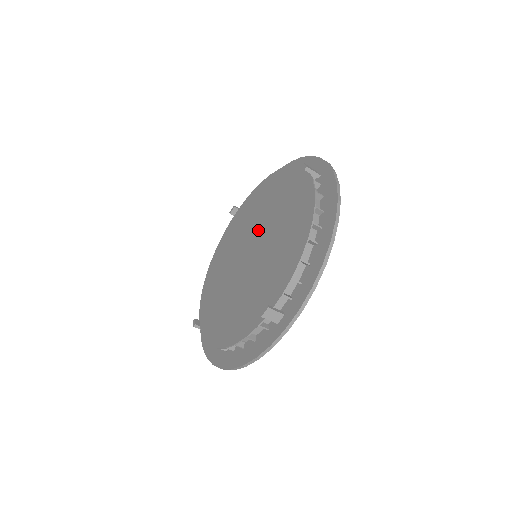
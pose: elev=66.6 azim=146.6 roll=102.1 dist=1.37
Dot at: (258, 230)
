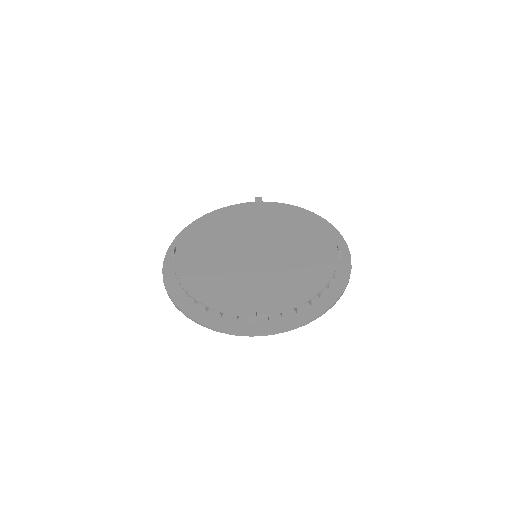
Dot at: (273, 243)
